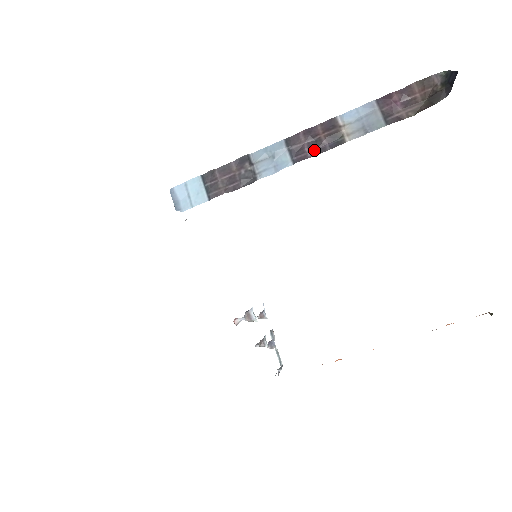
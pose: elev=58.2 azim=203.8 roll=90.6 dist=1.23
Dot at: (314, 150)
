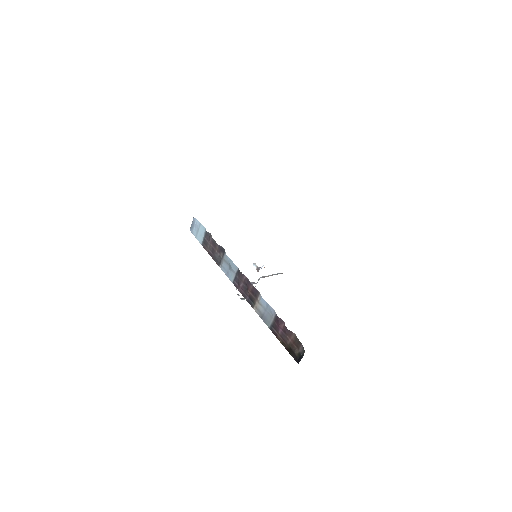
Dot at: (243, 291)
